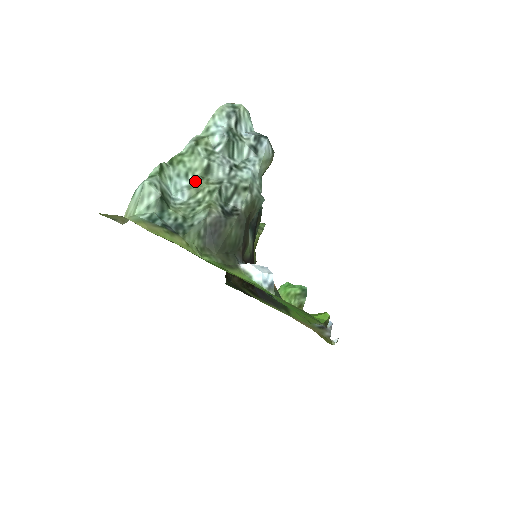
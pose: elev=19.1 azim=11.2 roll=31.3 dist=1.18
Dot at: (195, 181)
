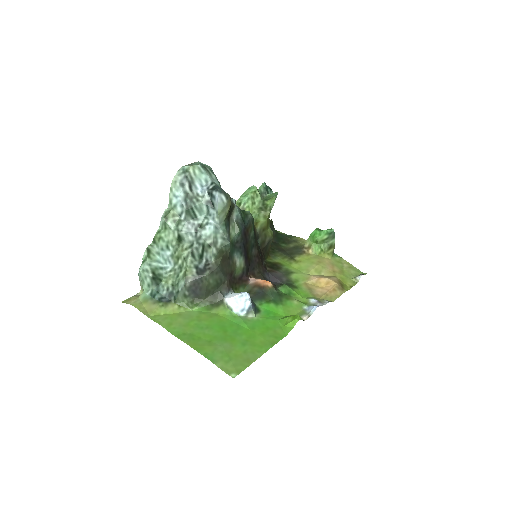
Dot at: (174, 250)
